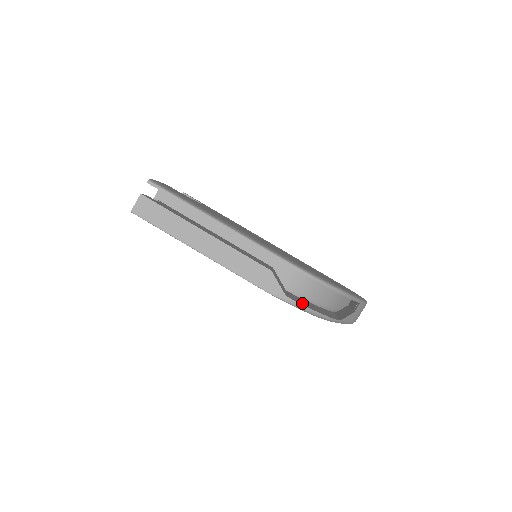
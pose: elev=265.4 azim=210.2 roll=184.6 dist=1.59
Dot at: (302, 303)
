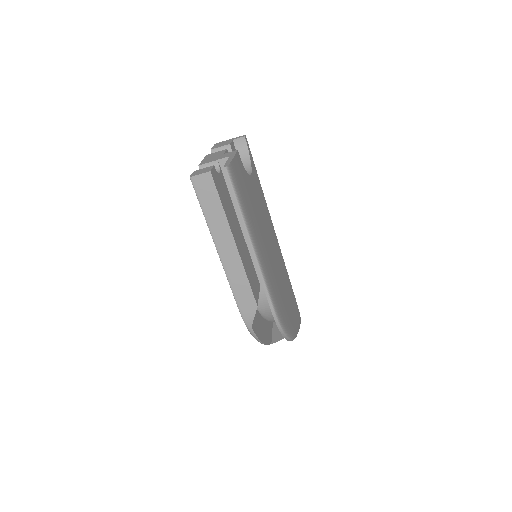
Dot at: (258, 331)
